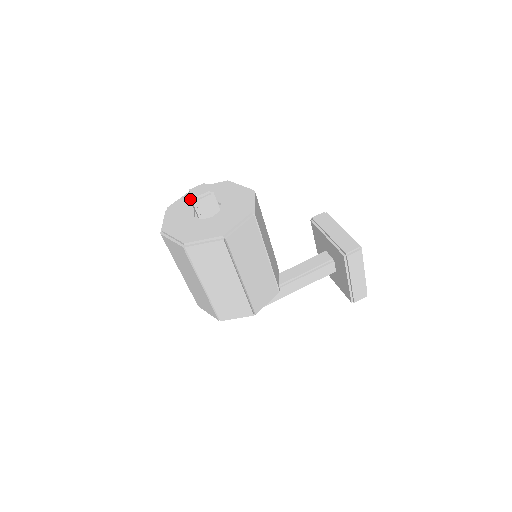
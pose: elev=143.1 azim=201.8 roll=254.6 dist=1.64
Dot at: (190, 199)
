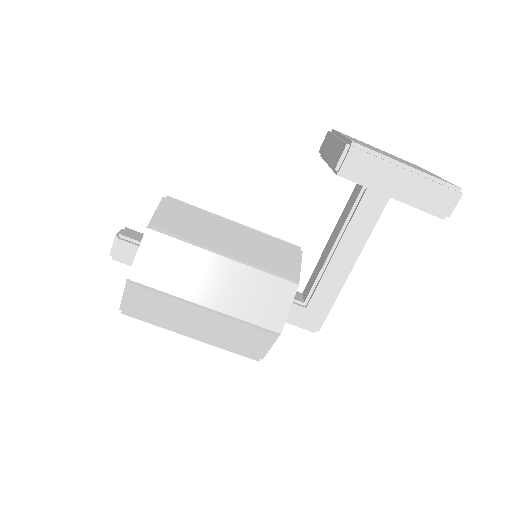
Dot at: occluded
